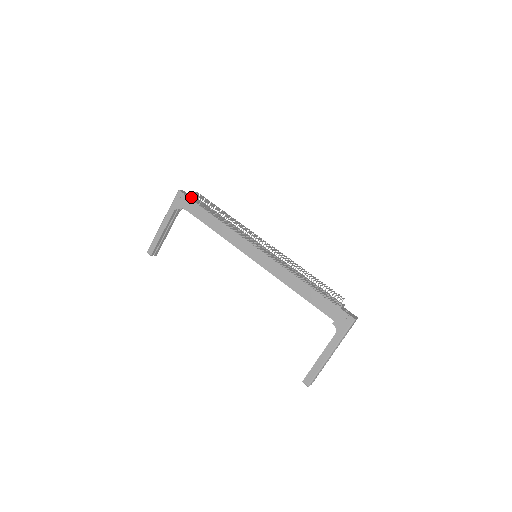
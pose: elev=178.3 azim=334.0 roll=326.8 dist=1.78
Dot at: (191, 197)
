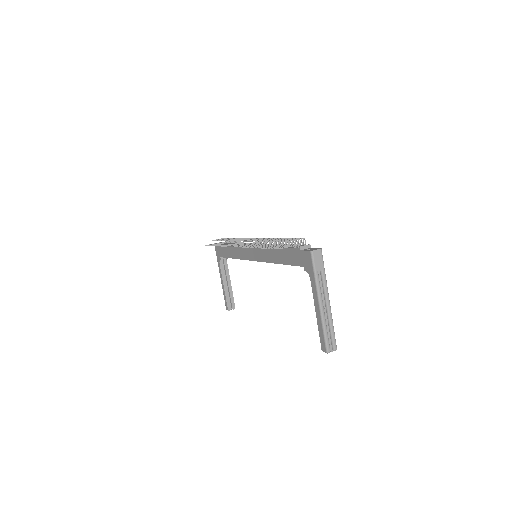
Dot at: occluded
